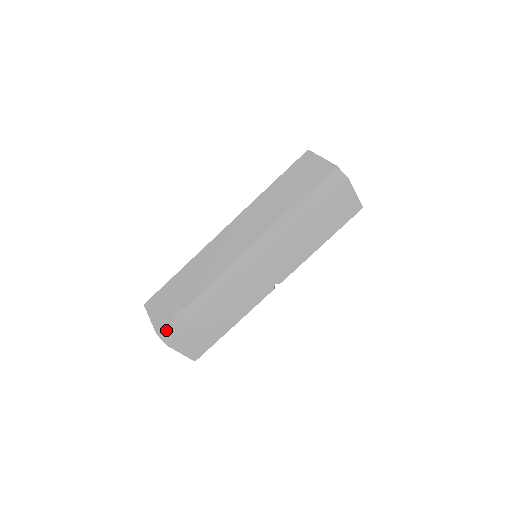
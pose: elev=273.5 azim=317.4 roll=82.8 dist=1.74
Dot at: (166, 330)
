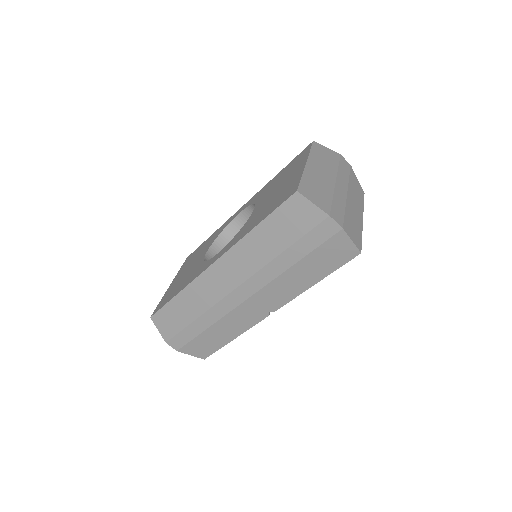
Dot at: (174, 341)
